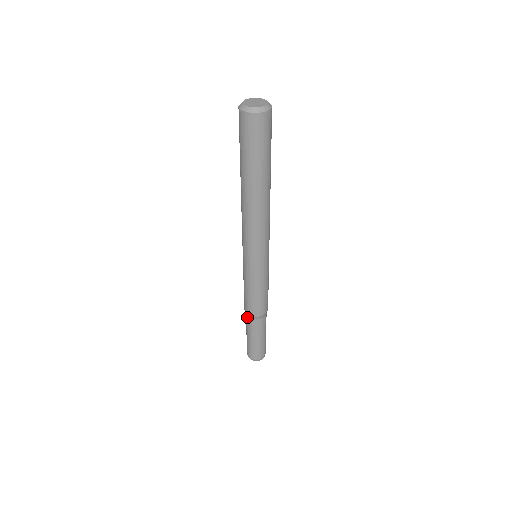
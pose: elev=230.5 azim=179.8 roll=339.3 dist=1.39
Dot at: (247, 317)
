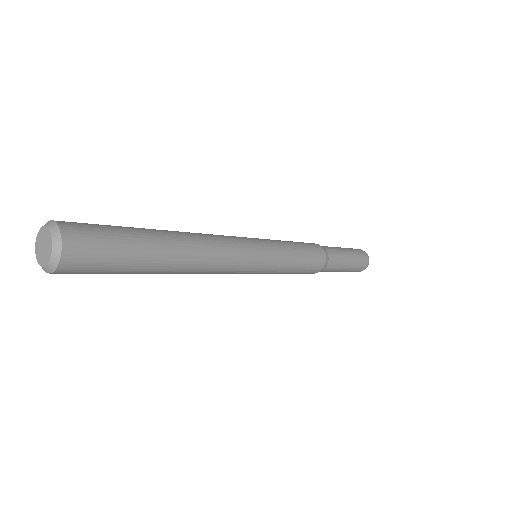
Dot at: occluded
